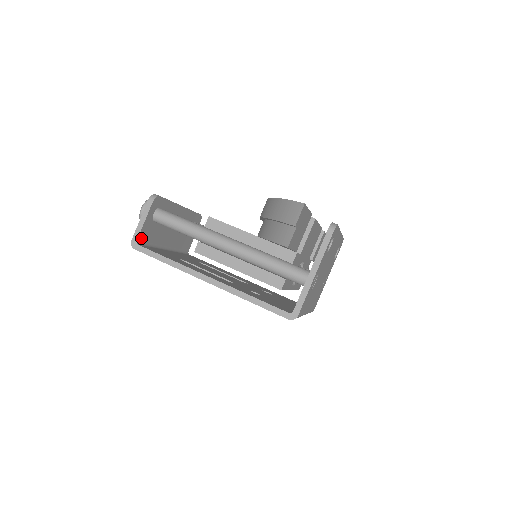
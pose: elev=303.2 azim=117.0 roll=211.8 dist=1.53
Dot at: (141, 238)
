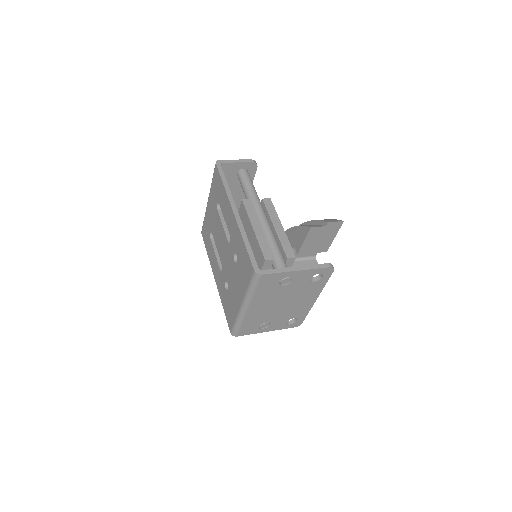
Dot at: (224, 166)
